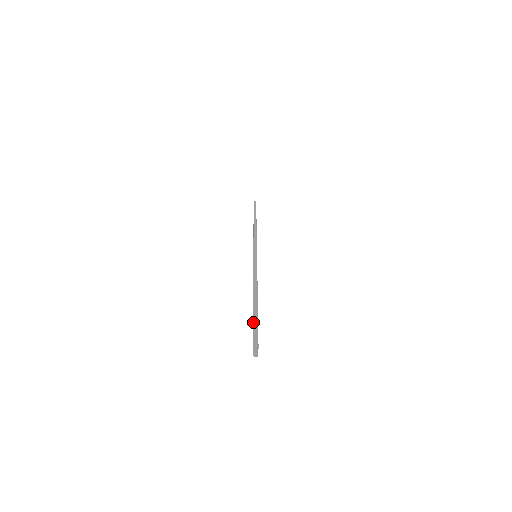
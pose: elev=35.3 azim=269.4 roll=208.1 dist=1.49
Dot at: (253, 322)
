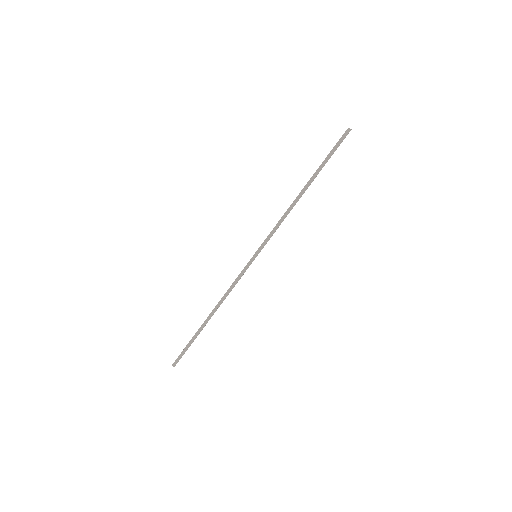
Dot at: (320, 165)
